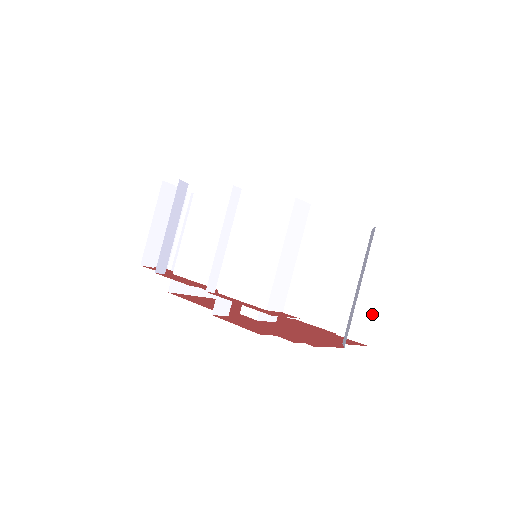
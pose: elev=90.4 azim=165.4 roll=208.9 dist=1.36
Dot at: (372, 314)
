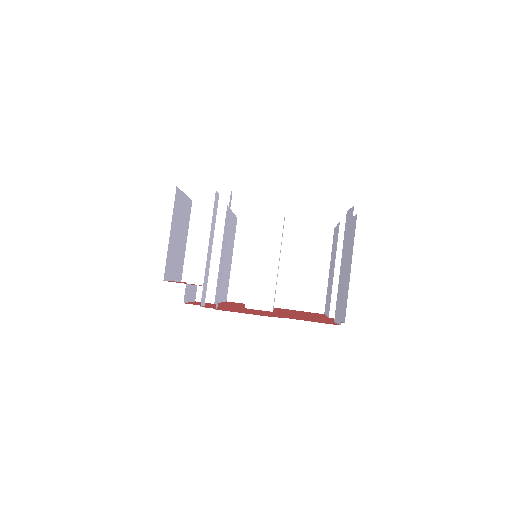
Dot at: (343, 290)
